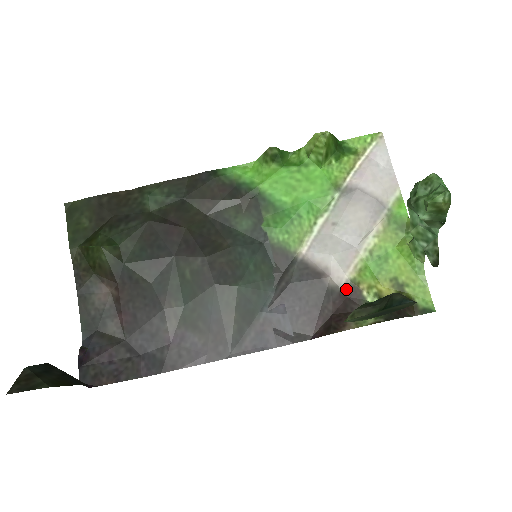
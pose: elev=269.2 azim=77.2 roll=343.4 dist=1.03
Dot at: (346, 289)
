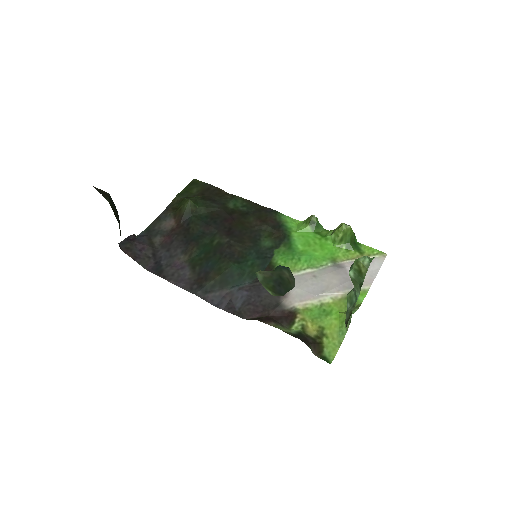
Dot at: (289, 311)
